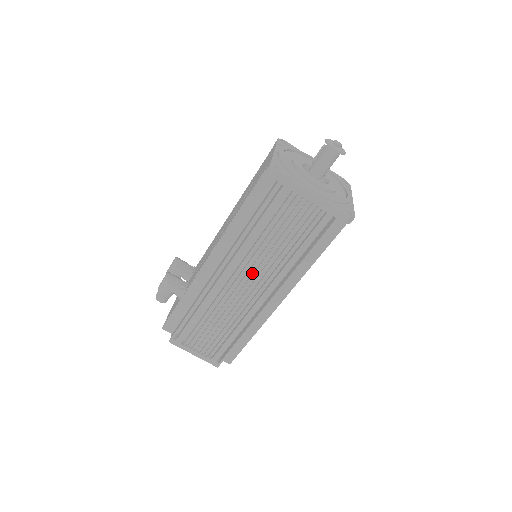
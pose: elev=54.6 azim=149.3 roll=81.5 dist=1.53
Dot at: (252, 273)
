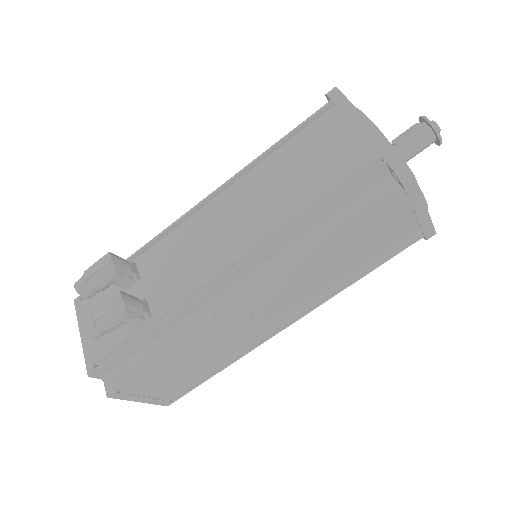
Dot at: (286, 298)
